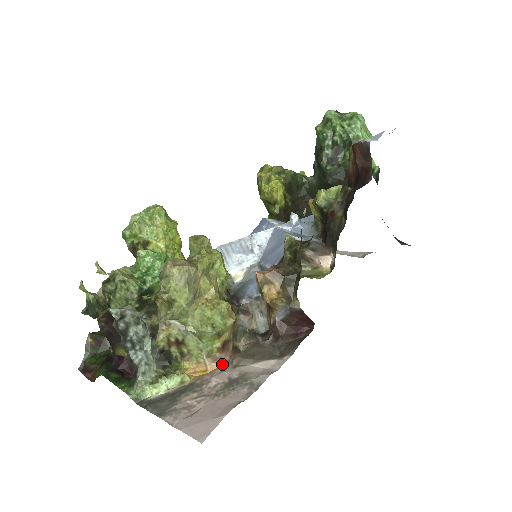
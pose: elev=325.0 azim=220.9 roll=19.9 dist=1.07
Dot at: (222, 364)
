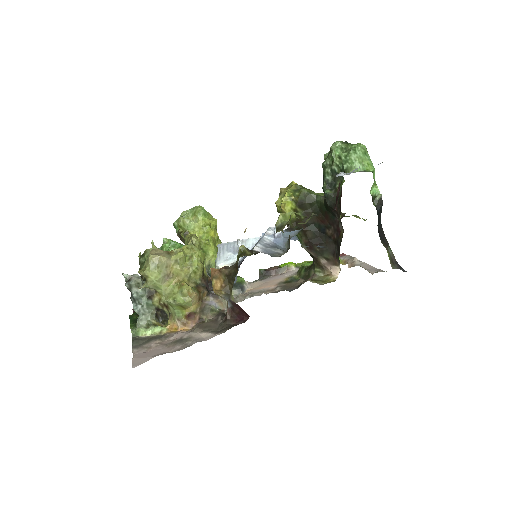
Dot at: (188, 328)
